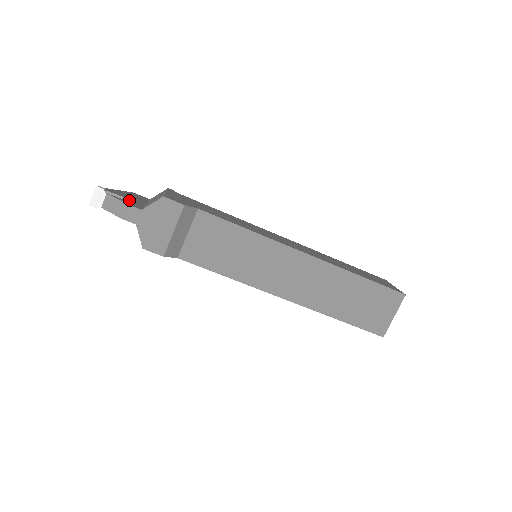
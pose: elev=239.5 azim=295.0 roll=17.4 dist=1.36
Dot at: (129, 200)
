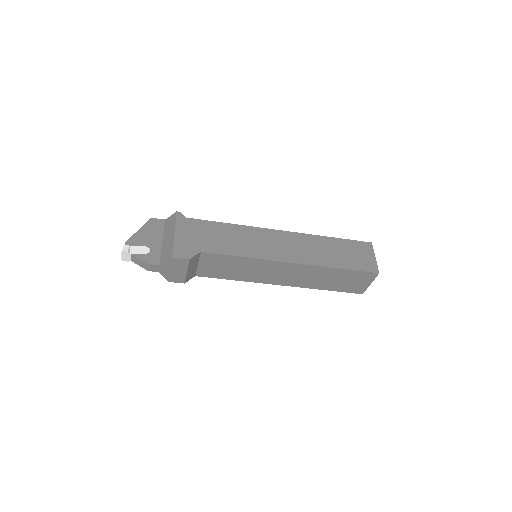
Dot at: (149, 250)
